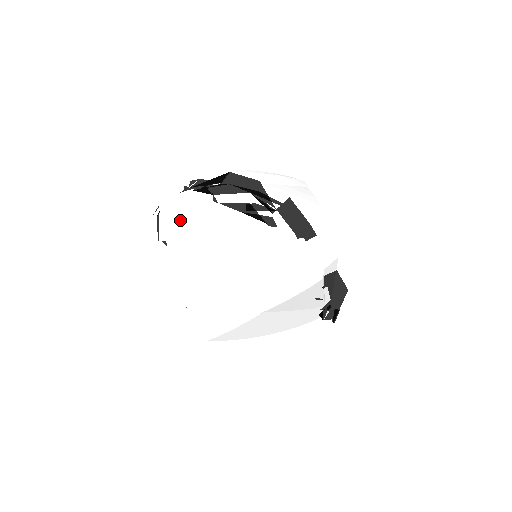
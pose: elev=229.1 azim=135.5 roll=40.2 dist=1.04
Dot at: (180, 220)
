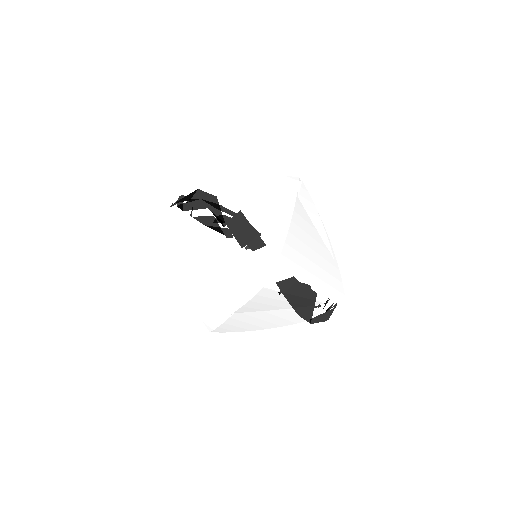
Dot at: (171, 231)
